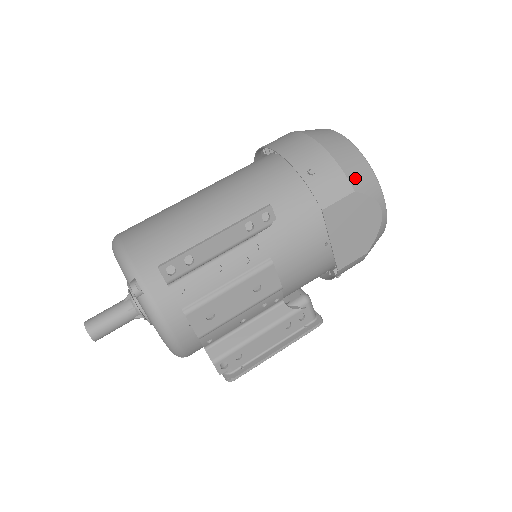
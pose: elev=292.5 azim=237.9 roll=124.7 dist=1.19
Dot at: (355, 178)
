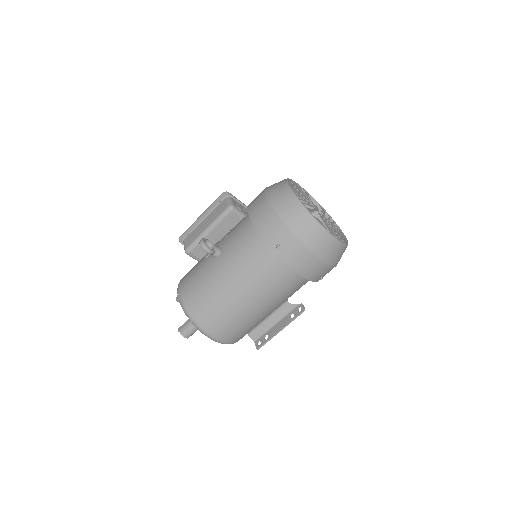
Dot at: occluded
